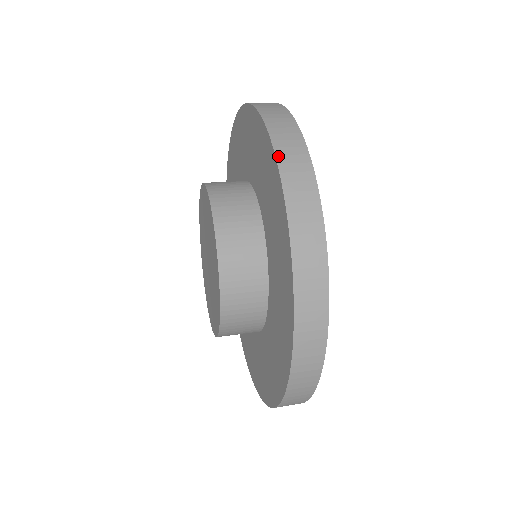
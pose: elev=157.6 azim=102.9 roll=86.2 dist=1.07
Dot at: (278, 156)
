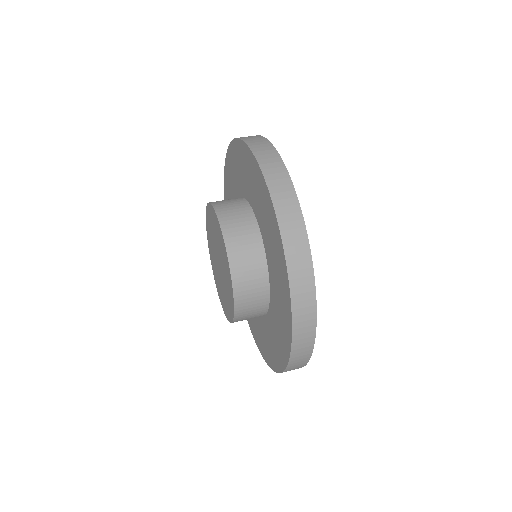
Dot at: (294, 318)
